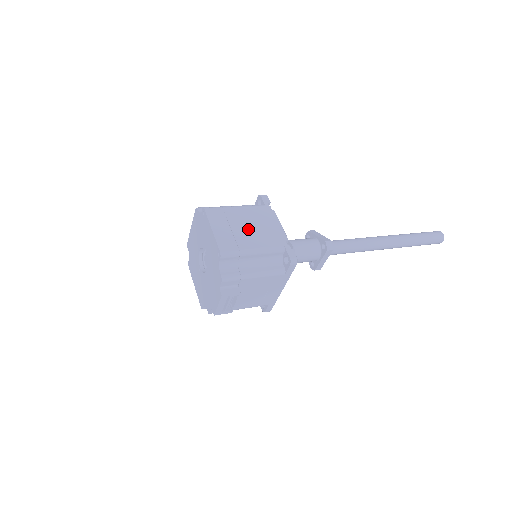
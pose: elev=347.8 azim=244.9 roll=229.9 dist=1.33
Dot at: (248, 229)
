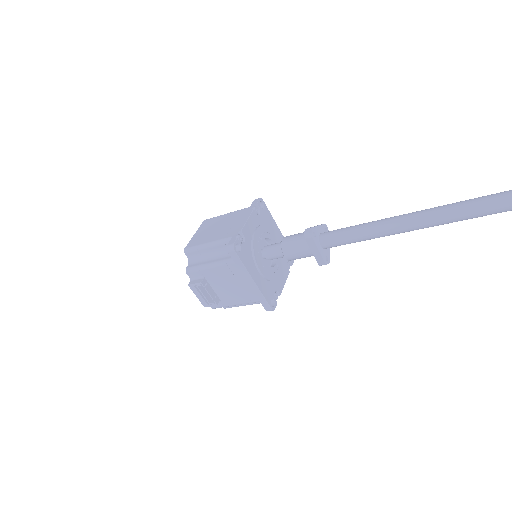
Dot at: (218, 228)
